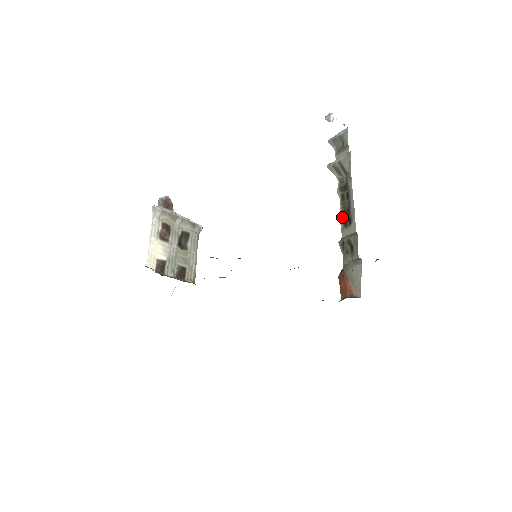
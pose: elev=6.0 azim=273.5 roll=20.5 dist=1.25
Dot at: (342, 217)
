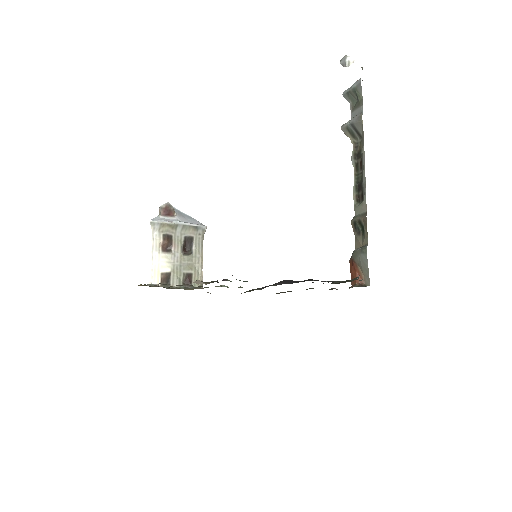
Dot at: (355, 191)
